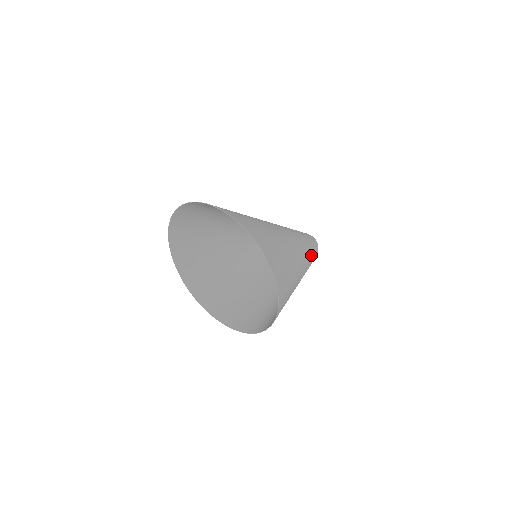
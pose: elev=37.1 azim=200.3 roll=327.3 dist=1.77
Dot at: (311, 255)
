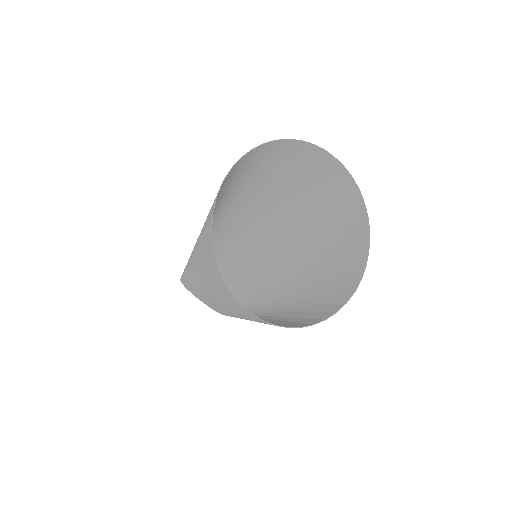
Dot at: (247, 301)
